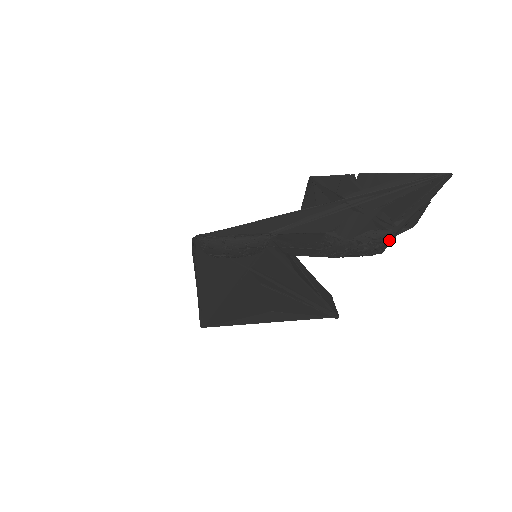
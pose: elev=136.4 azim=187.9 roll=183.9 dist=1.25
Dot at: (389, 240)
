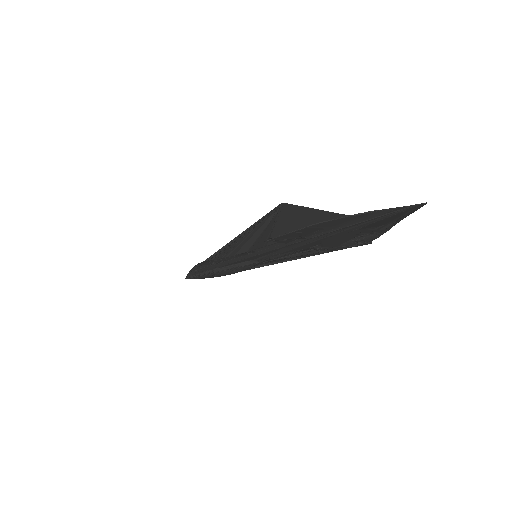
Dot at: occluded
